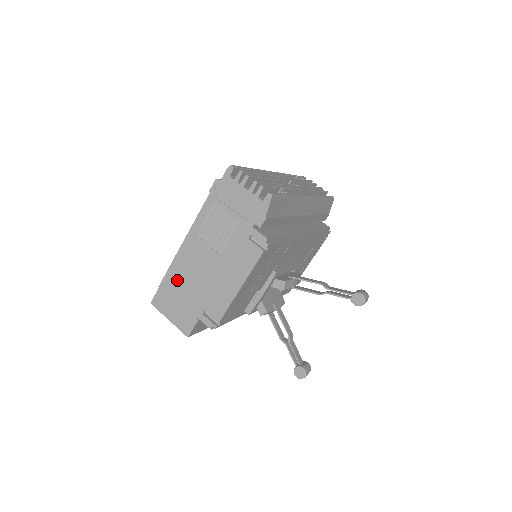
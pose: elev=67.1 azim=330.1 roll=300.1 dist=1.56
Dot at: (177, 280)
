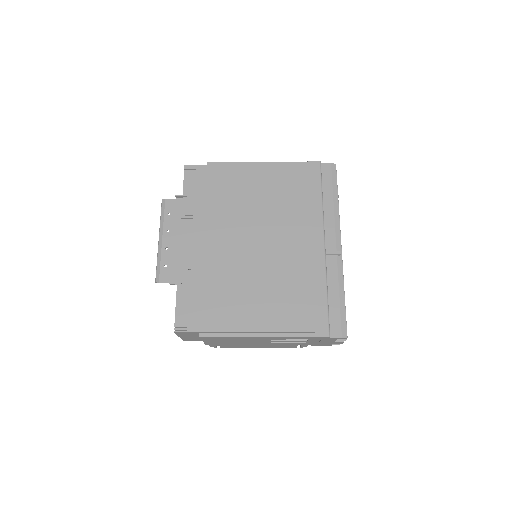
Dot at: (221, 340)
